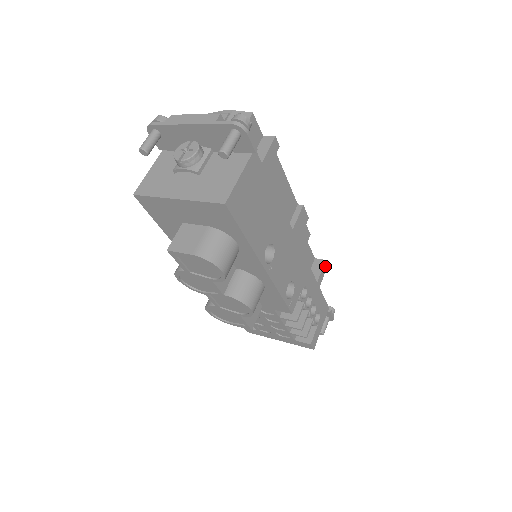
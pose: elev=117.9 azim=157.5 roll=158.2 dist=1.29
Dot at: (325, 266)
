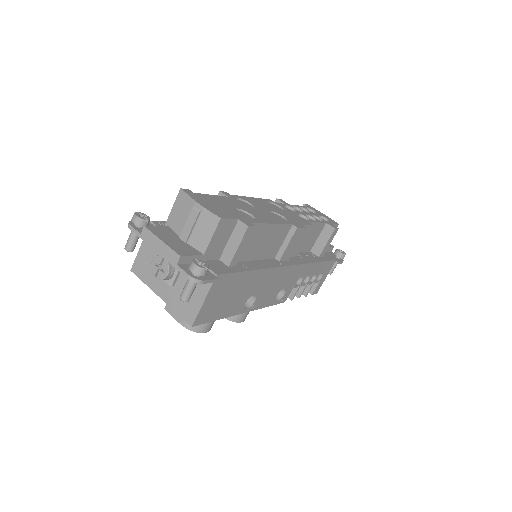
Dot at: (335, 232)
